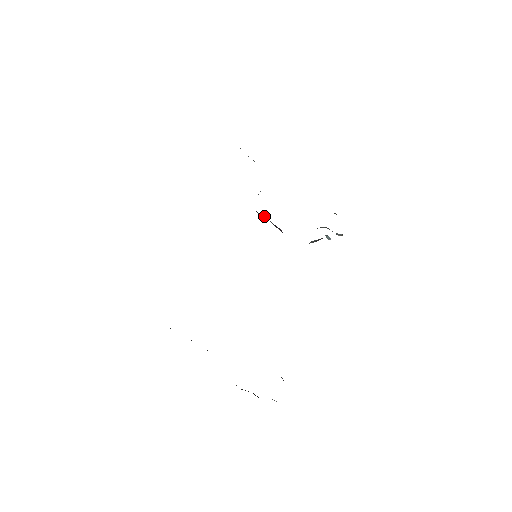
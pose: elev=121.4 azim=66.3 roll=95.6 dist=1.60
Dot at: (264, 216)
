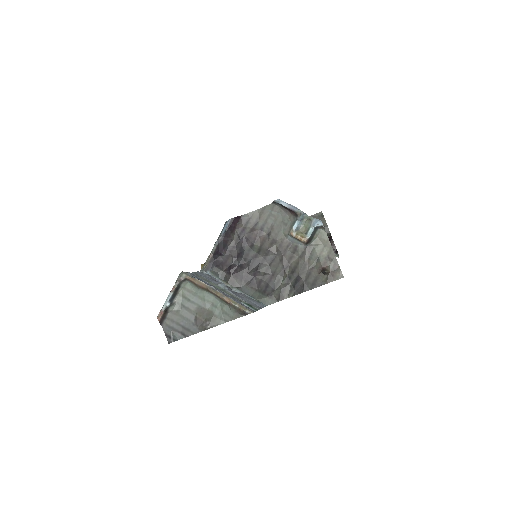
Dot at: (224, 248)
